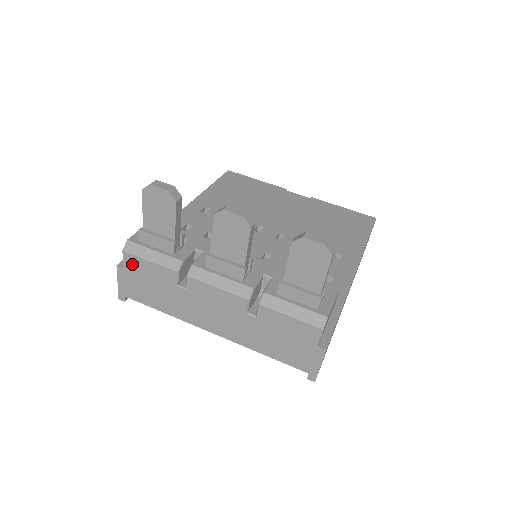
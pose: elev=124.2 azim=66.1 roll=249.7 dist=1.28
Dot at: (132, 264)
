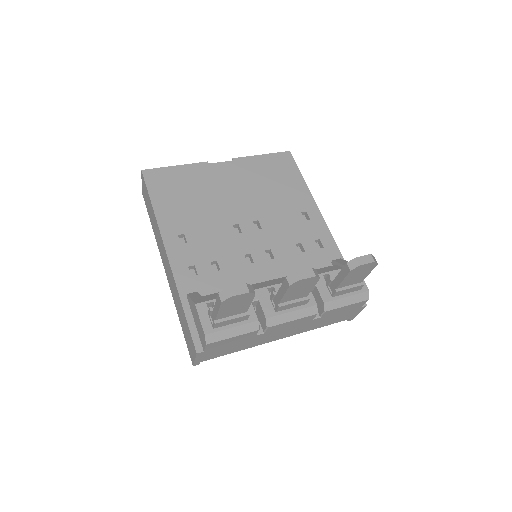
Dot at: (214, 346)
